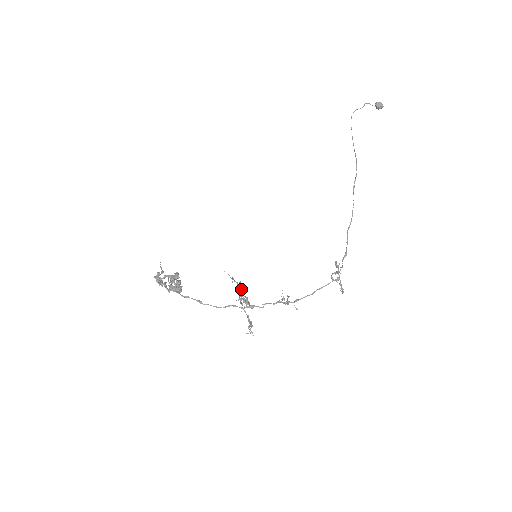
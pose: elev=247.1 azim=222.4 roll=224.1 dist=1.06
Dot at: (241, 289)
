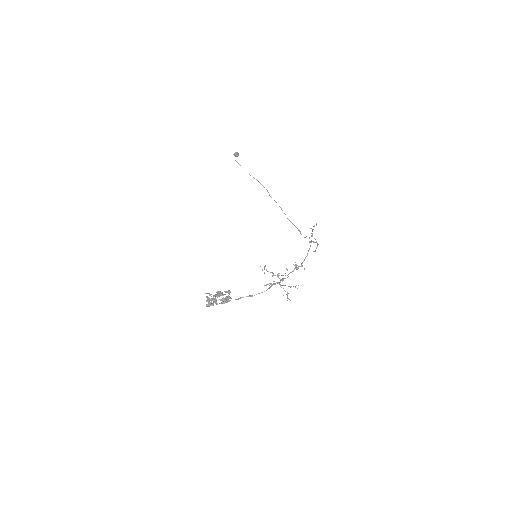
Dot at: (271, 272)
